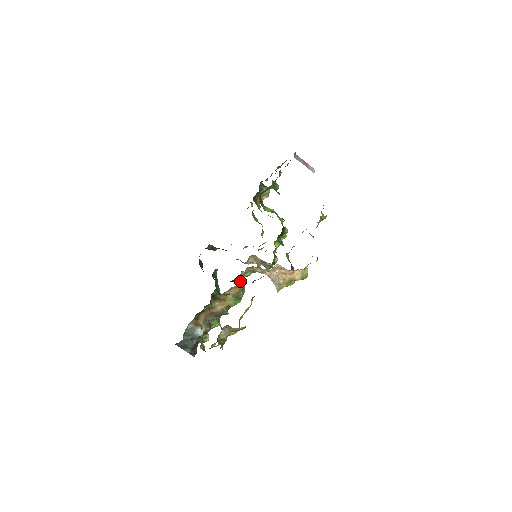
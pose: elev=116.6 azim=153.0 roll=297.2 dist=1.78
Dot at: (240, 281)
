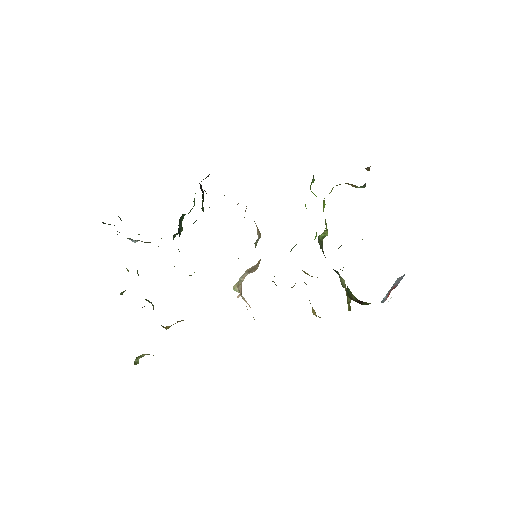
Dot at: occluded
